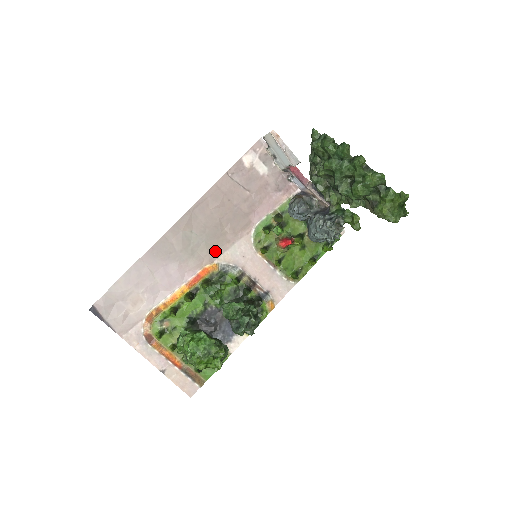
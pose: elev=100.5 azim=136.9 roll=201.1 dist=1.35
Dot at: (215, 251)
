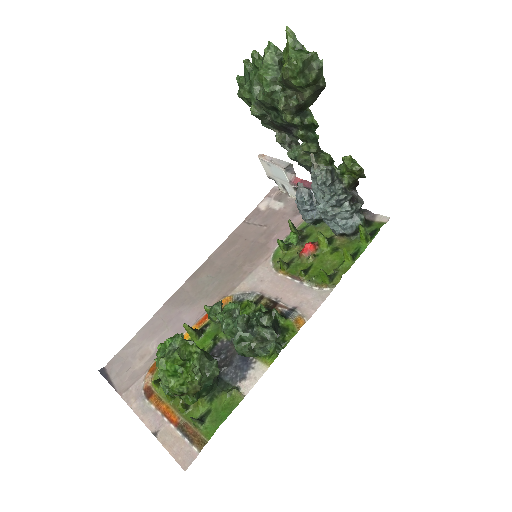
Dot at: (230, 285)
